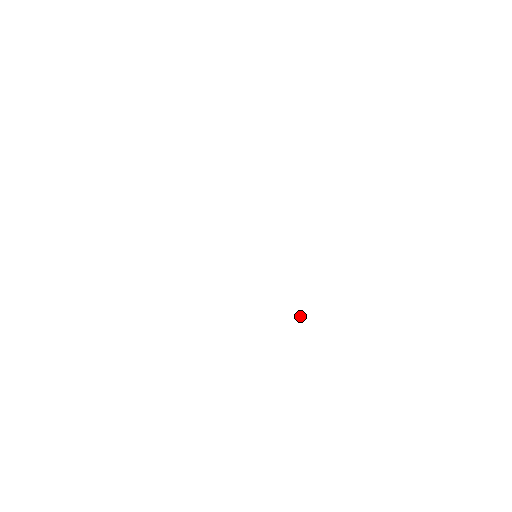
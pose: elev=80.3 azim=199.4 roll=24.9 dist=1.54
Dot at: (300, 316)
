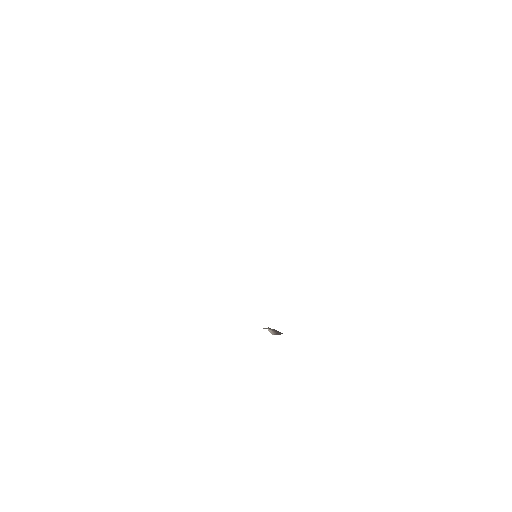
Dot at: (274, 332)
